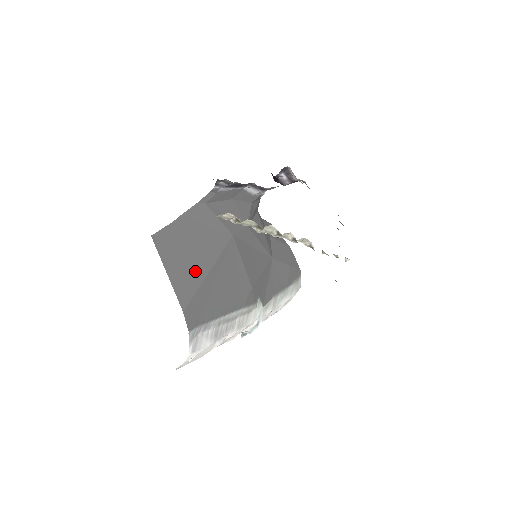
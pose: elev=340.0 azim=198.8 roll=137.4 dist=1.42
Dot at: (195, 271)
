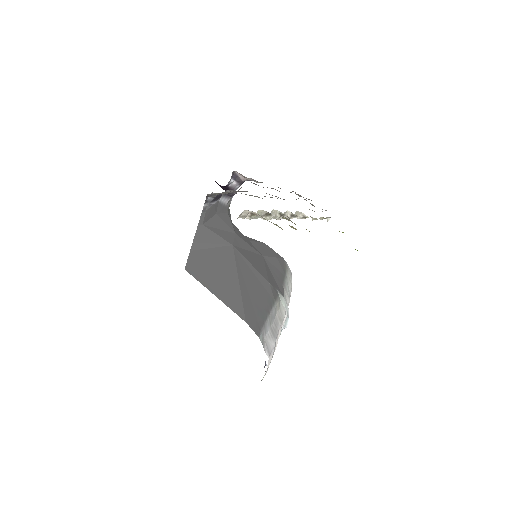
Dot at: (230, 285)
